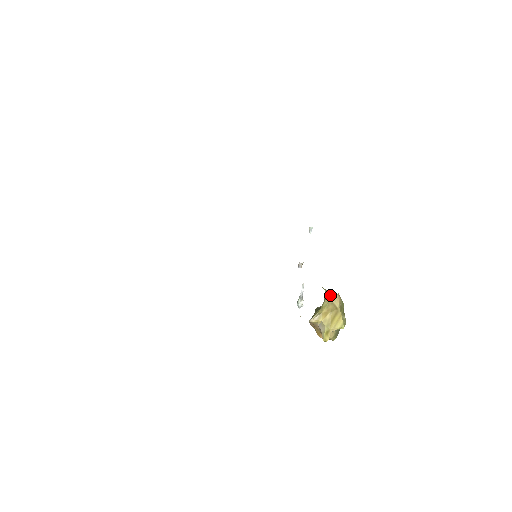
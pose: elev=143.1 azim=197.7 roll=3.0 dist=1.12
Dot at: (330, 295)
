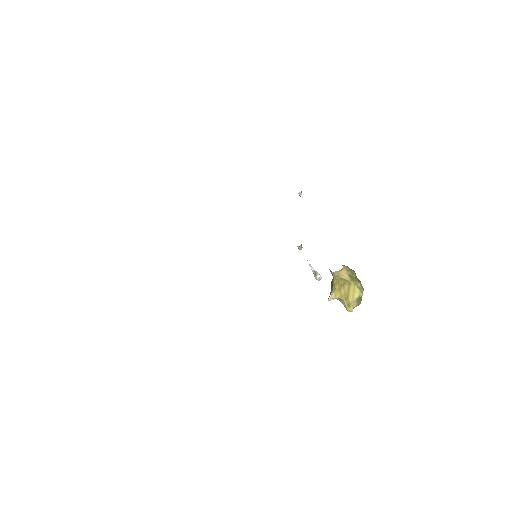
Dot at: (335, 273)
